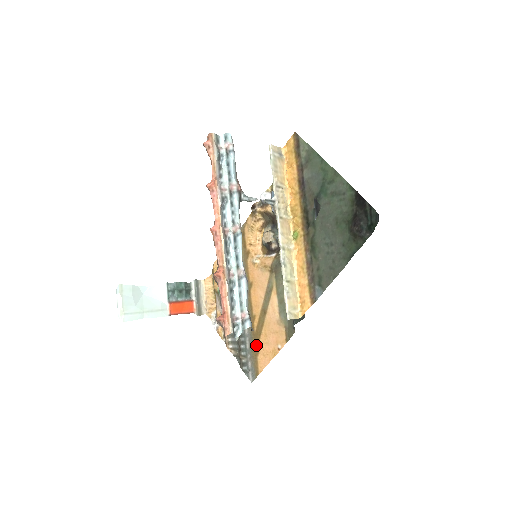
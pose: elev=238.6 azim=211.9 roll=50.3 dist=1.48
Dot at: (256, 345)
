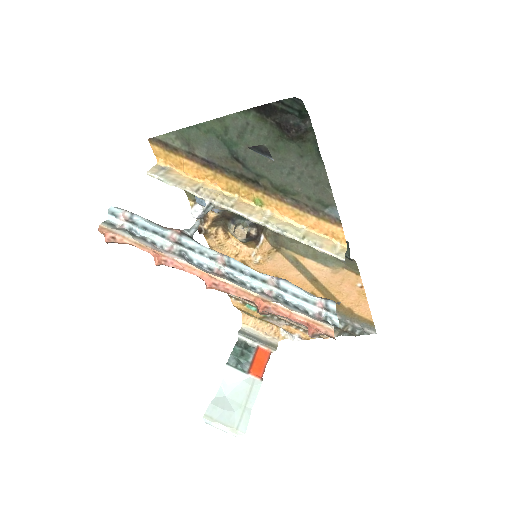
Dot at: (342, 308)
